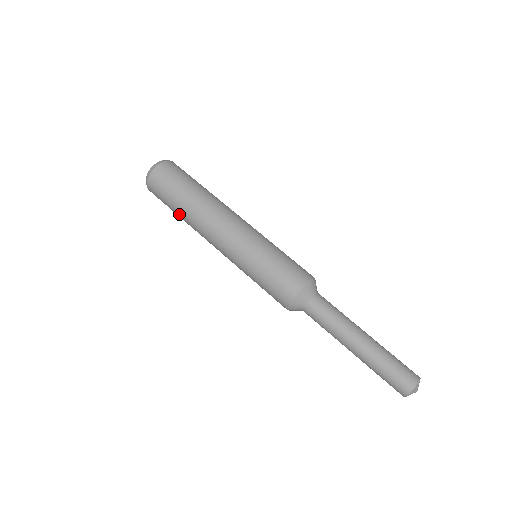
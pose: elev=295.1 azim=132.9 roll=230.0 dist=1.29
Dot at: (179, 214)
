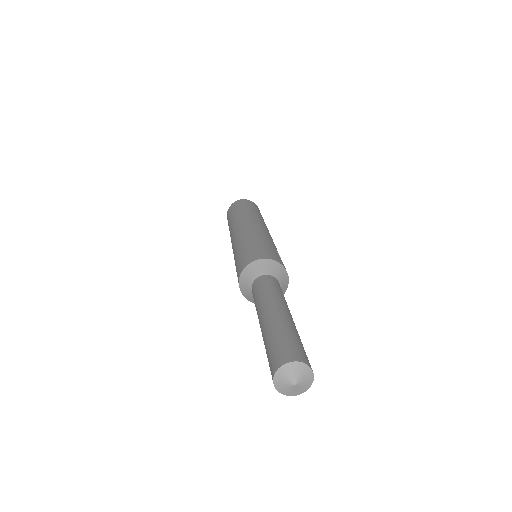
Dot at: occluded
